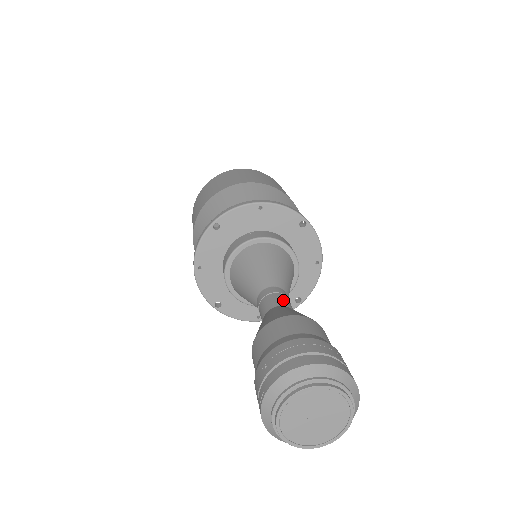
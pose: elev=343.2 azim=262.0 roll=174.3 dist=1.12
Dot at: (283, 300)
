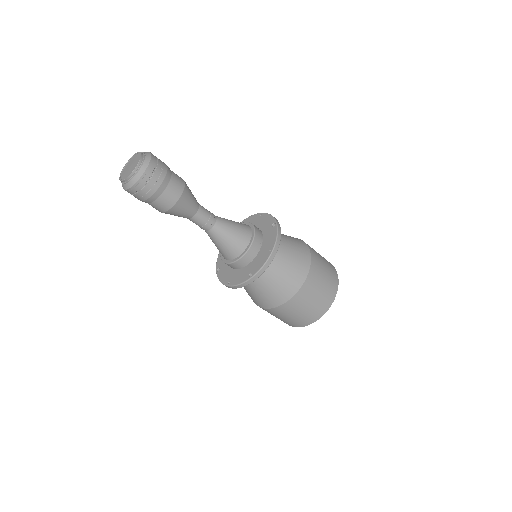
Dot at: occluded
